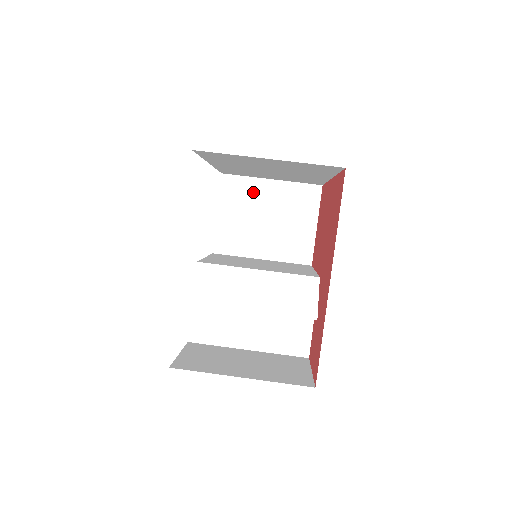
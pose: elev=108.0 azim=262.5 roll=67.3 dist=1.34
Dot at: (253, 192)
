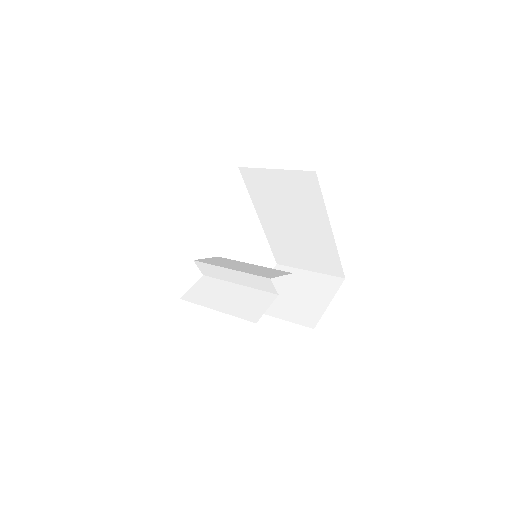
Dot at: (292, 276)
